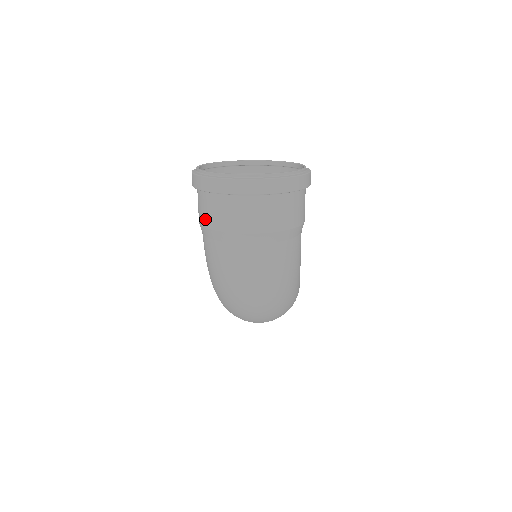
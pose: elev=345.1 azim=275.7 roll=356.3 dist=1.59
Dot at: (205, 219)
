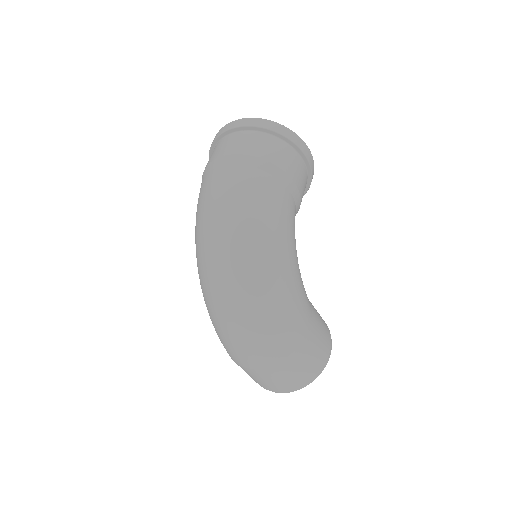
Dot at: occluded
